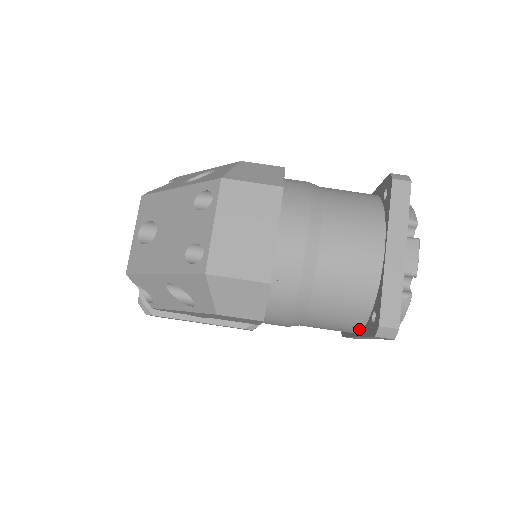
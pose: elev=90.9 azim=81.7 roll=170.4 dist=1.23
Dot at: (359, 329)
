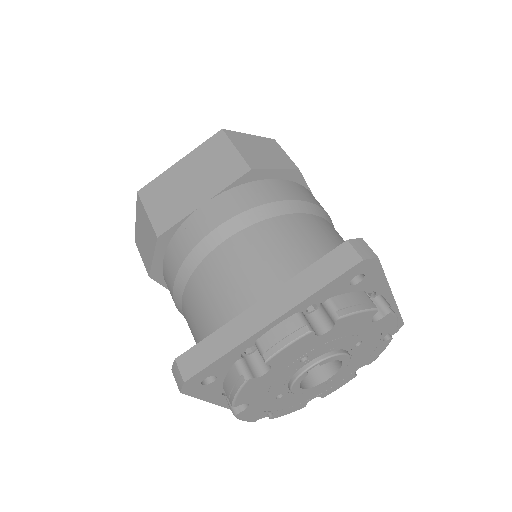
Dot at: occluded
